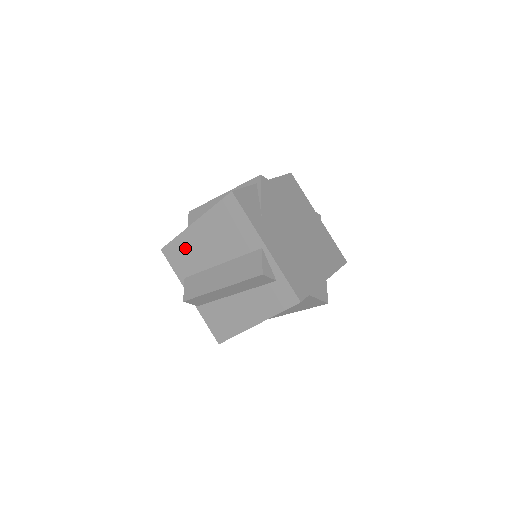
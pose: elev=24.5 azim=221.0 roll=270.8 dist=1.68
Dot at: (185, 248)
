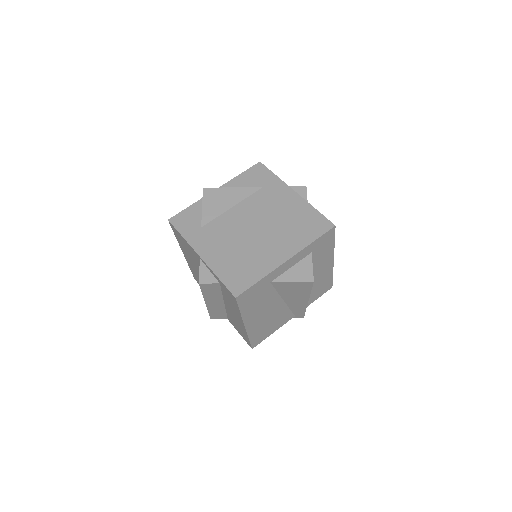
Dot at: (195, 274)
